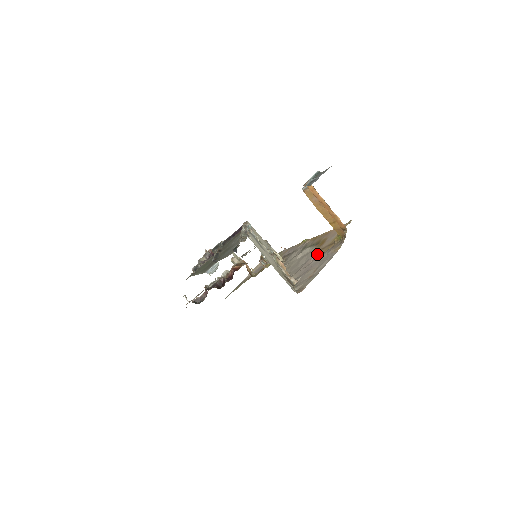
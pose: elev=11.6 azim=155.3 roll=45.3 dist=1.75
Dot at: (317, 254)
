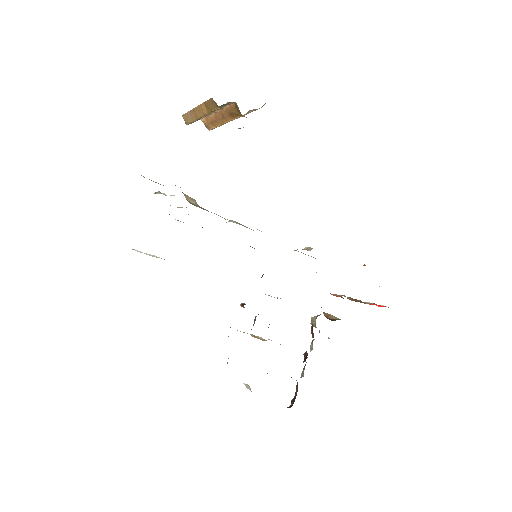
Dot at: occluded
